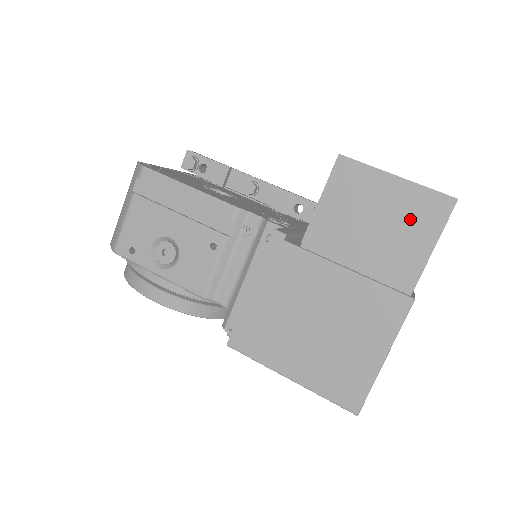
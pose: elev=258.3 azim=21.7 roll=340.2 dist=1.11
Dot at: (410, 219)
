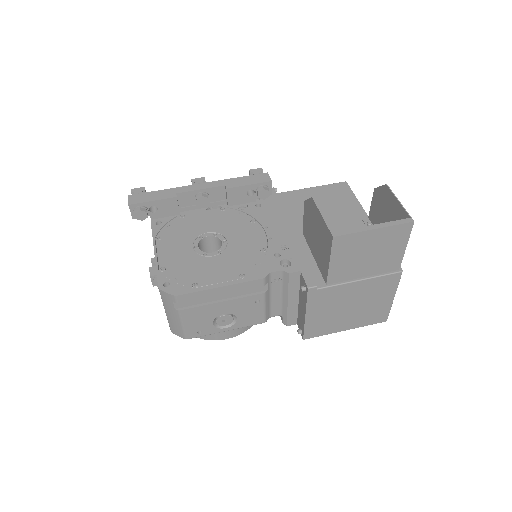
Dot at: (389, 243)
